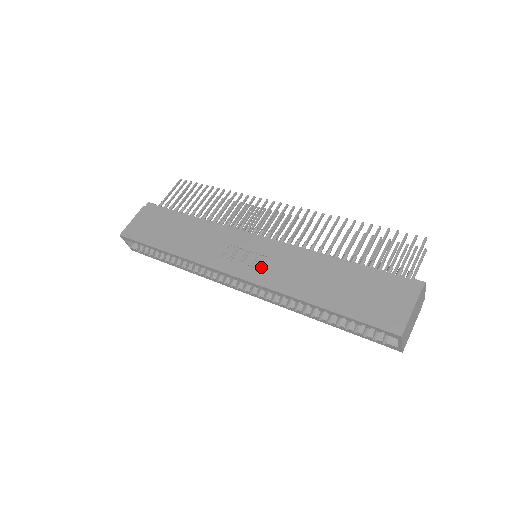
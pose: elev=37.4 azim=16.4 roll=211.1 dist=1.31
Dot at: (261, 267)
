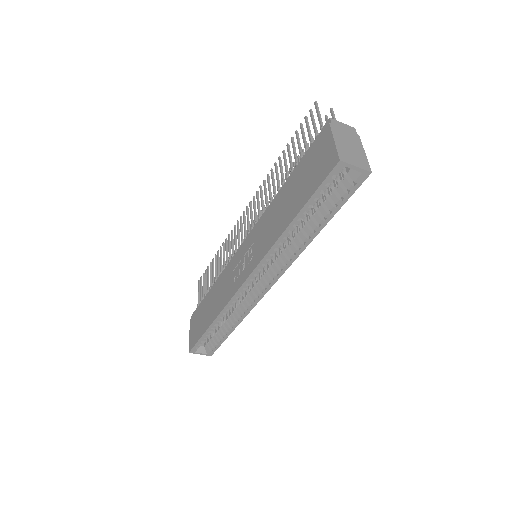
Dot at: (254, 254)
